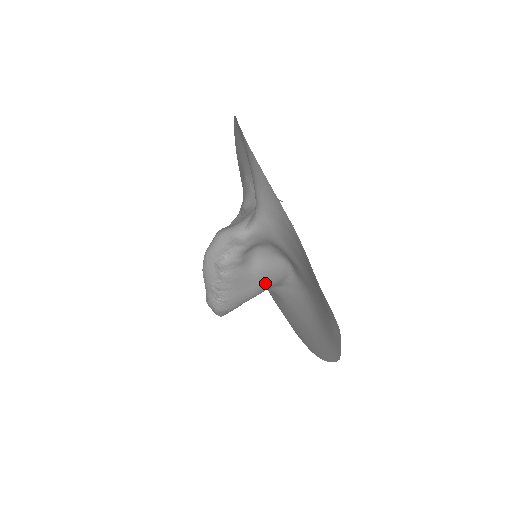
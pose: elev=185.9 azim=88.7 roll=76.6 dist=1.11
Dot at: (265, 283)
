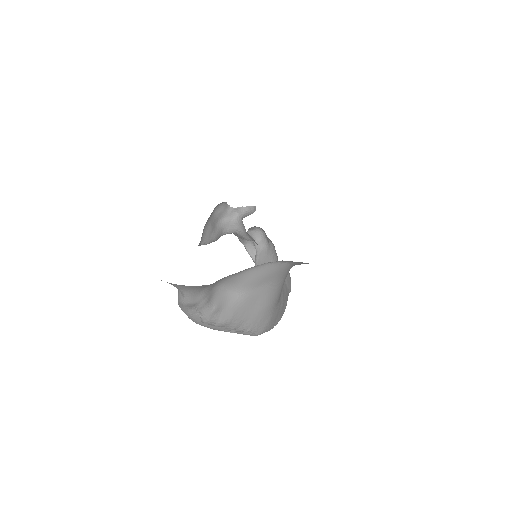
Dot at: (267, 289)
